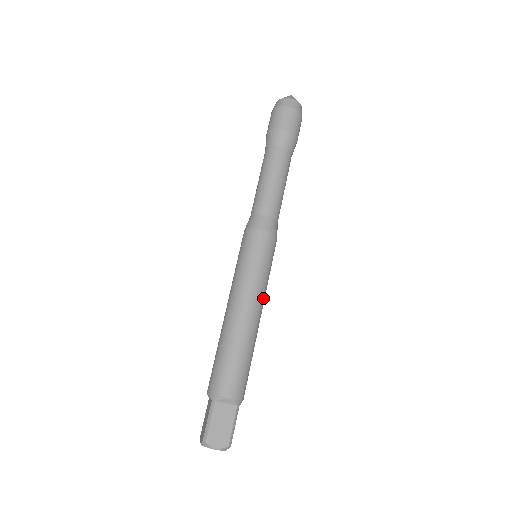
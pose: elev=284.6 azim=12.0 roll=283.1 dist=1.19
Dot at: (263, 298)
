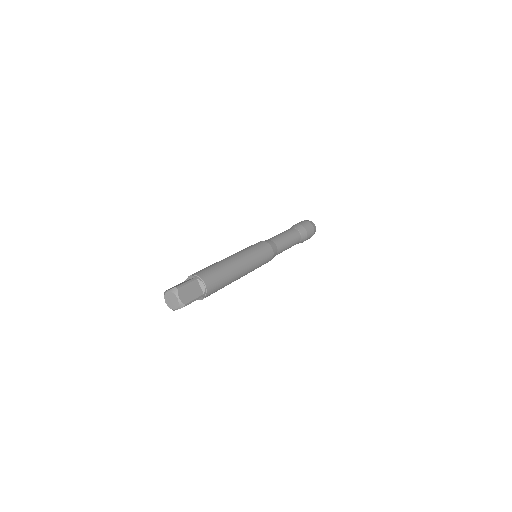
Dot at: (245, 256)
